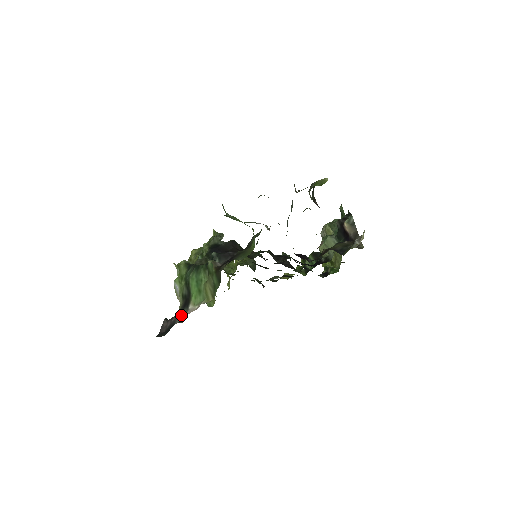
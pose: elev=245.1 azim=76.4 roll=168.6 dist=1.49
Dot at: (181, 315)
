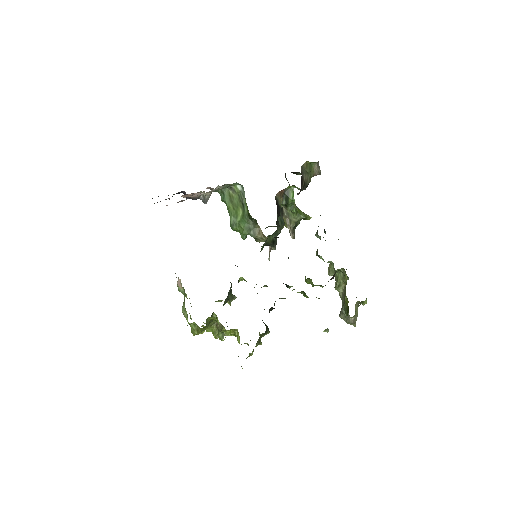
Dot at: occluded
